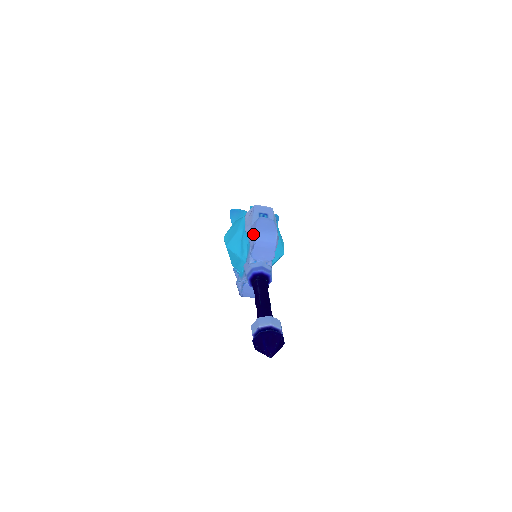
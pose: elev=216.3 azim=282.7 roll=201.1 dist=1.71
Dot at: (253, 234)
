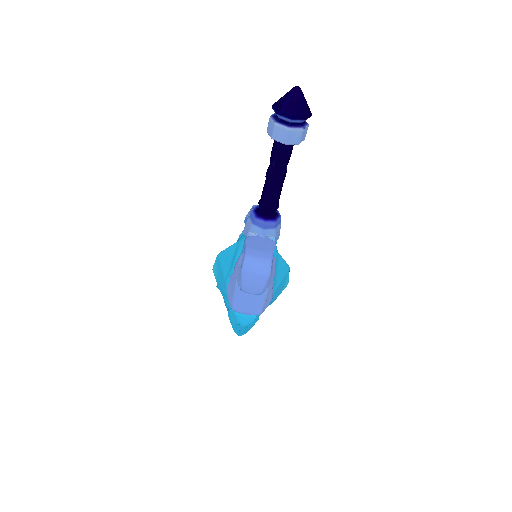
Dot at: (250, 209)
